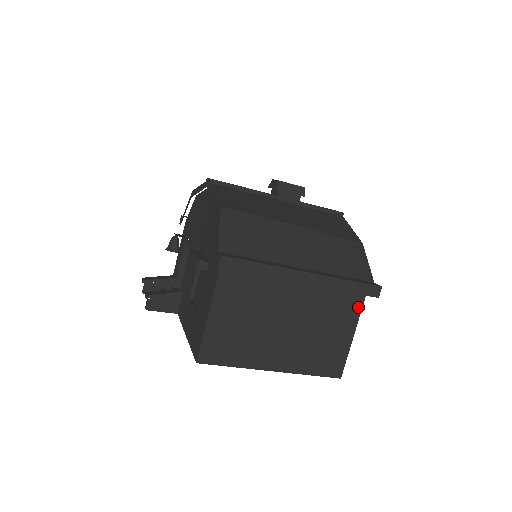
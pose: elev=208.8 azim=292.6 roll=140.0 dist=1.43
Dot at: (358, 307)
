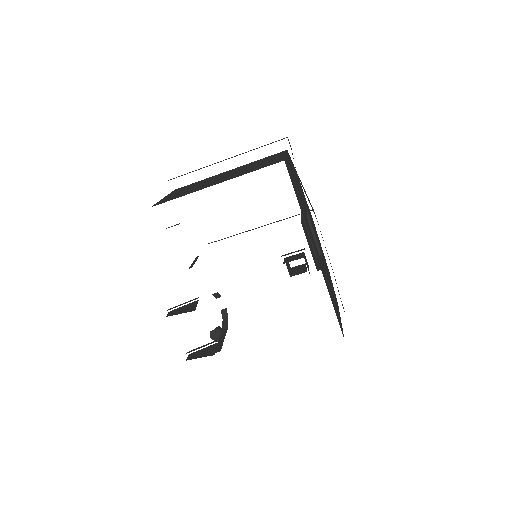
Dot at: (283, 153)
